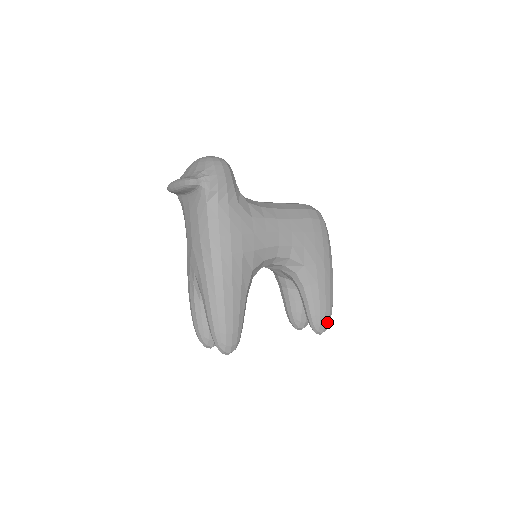
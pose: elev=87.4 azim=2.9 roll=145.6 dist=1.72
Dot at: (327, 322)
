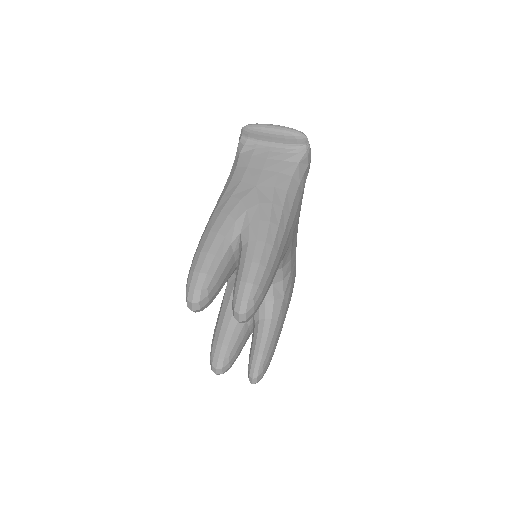
Dot at: (264, 373)
